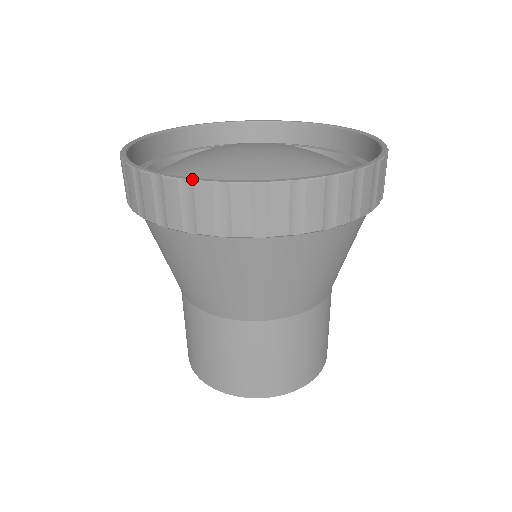
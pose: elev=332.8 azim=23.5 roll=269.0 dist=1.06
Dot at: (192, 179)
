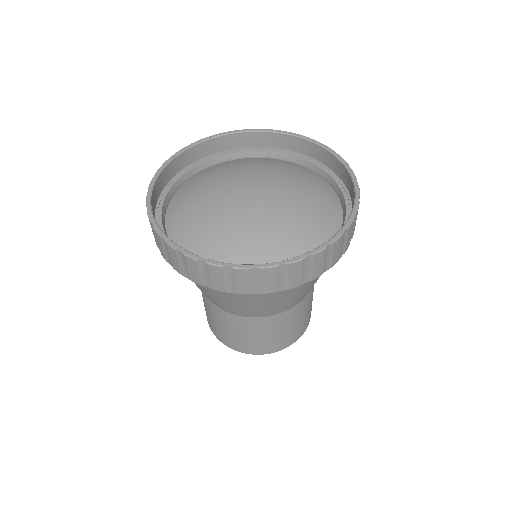
Dot at: (207, 262)
